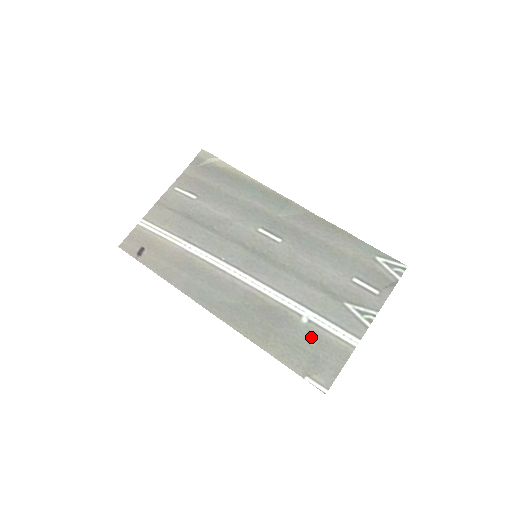
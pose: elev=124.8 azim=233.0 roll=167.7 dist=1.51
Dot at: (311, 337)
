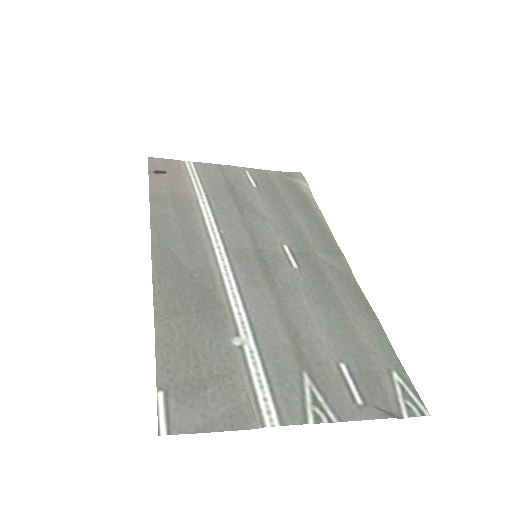
Dot at: (223, 362)
